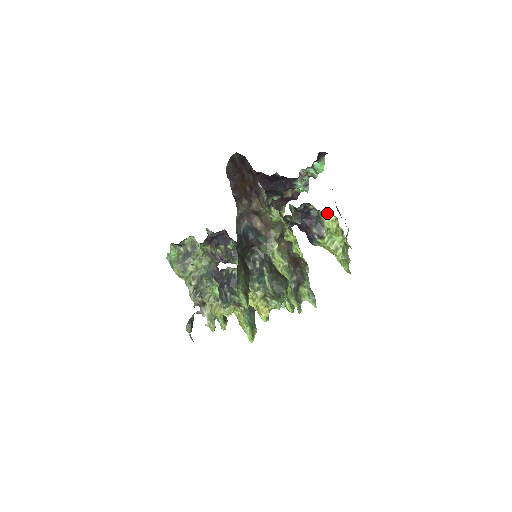
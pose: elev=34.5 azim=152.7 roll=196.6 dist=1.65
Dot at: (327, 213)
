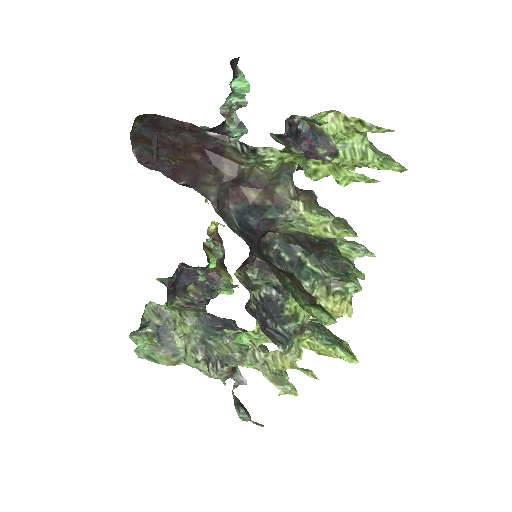
Dot at: (319, 114)
